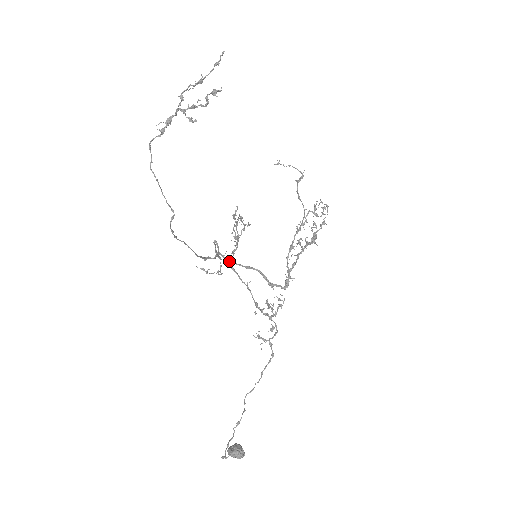
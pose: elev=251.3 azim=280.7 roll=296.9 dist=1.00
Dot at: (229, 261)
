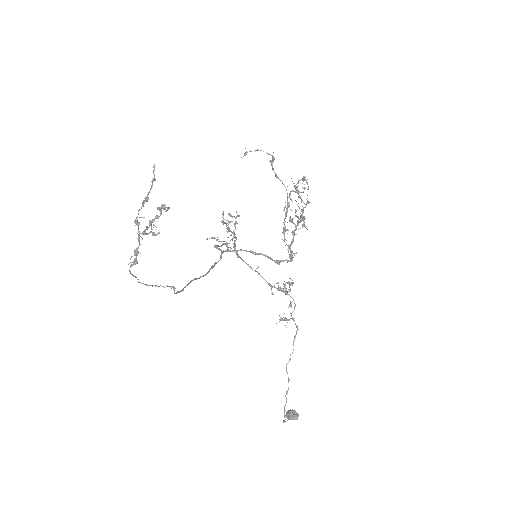
Dot at: occluded
